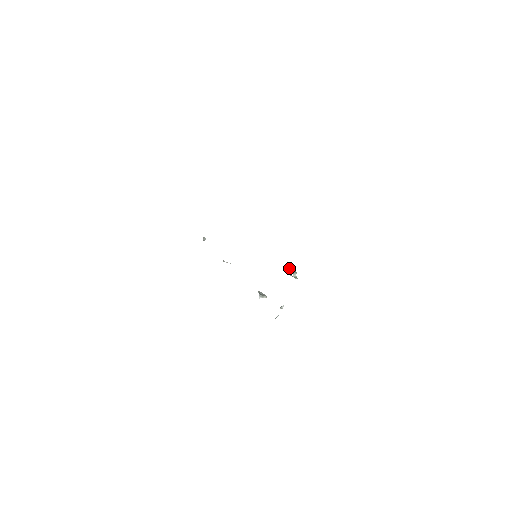
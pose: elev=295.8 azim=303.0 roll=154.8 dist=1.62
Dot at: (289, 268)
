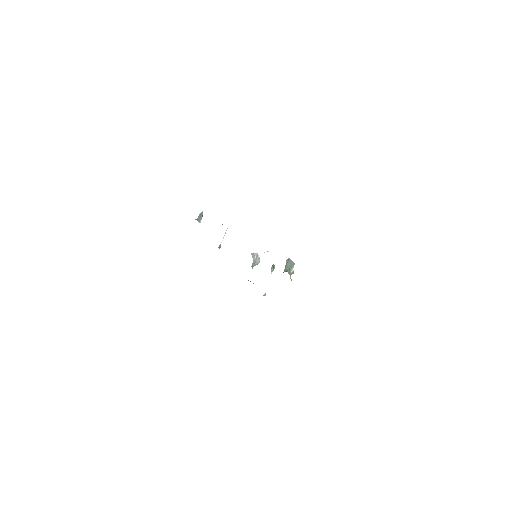
Dot at: (288, 262)
